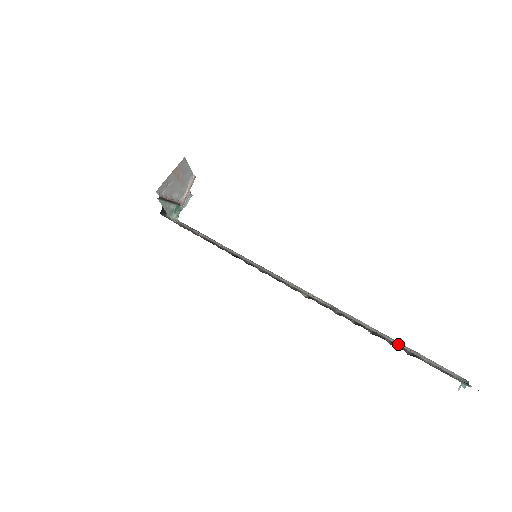
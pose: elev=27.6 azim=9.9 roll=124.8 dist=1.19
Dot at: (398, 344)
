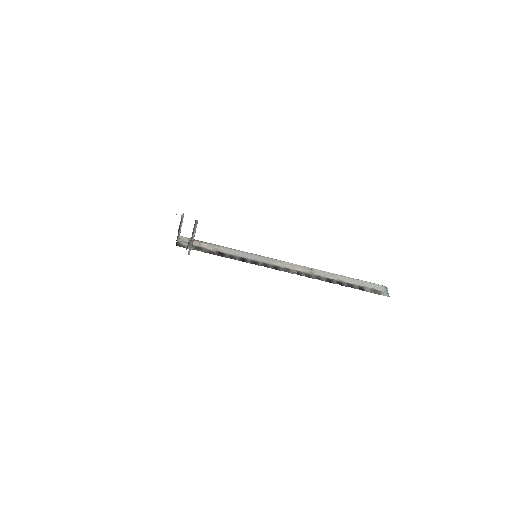
Dot at: (351, 282)
